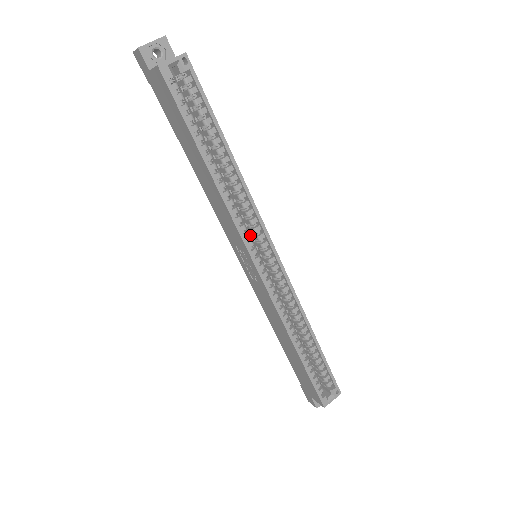
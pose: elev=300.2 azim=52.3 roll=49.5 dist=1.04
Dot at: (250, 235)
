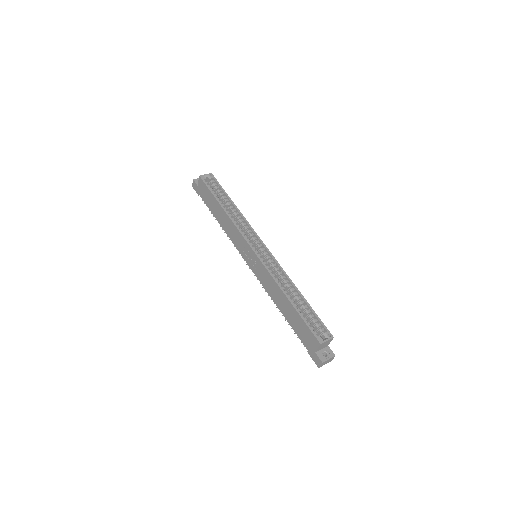
Dot at: occluded
